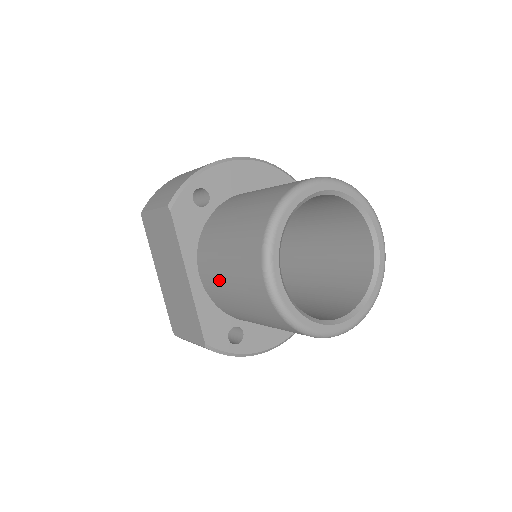
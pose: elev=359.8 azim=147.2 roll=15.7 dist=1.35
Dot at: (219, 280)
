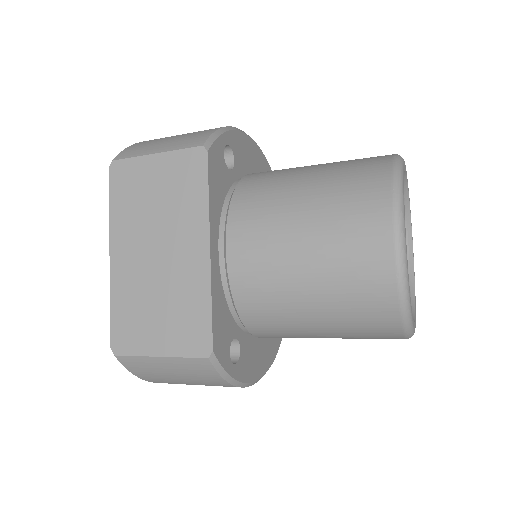
Dot at: (278, 250)
